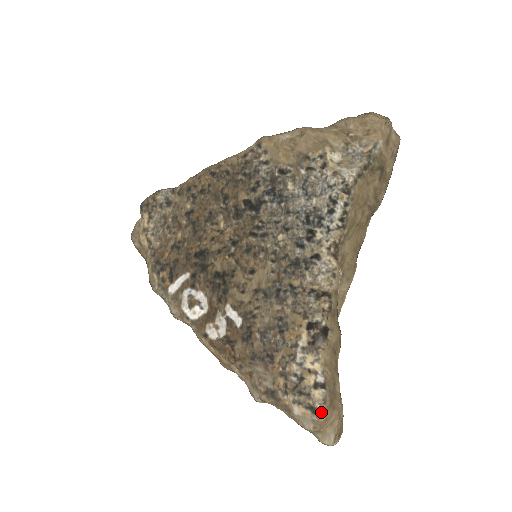
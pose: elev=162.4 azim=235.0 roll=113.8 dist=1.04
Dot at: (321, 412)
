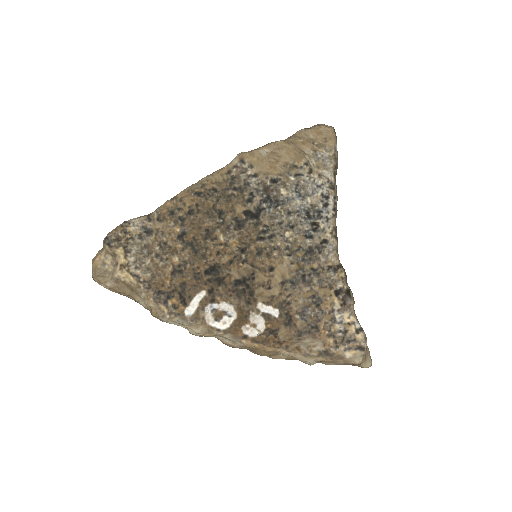
Dot at: (365, 347)
